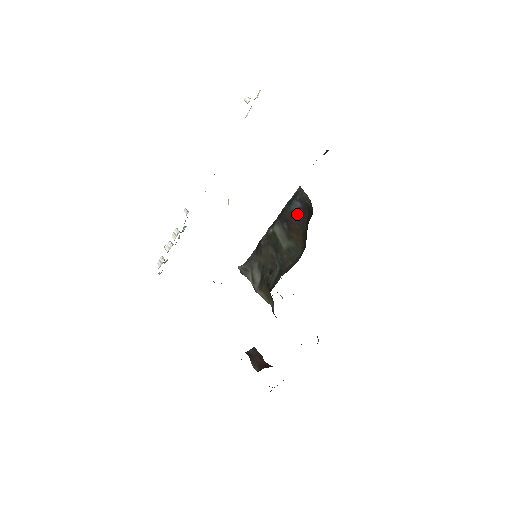
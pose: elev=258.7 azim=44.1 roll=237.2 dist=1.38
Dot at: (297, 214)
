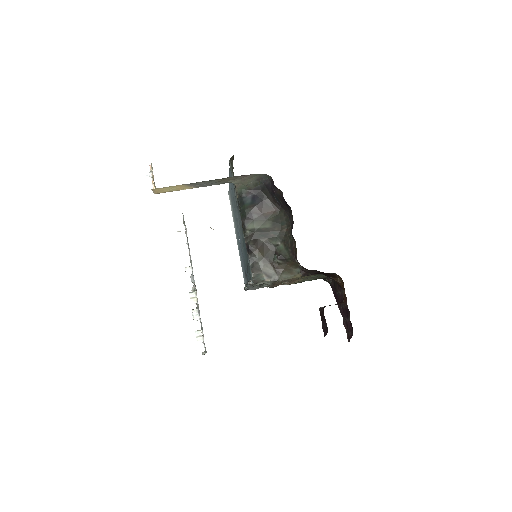
Dot at: (256, 200)
